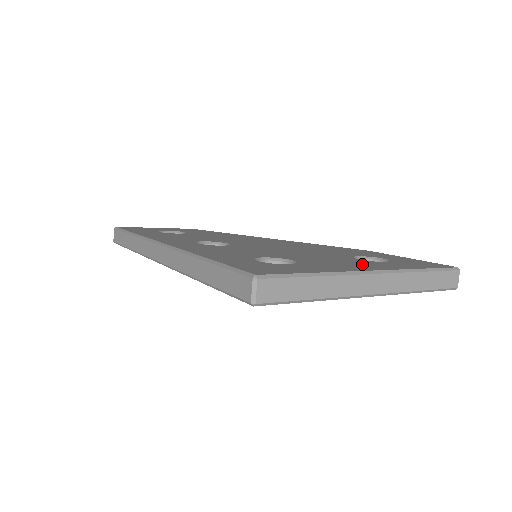
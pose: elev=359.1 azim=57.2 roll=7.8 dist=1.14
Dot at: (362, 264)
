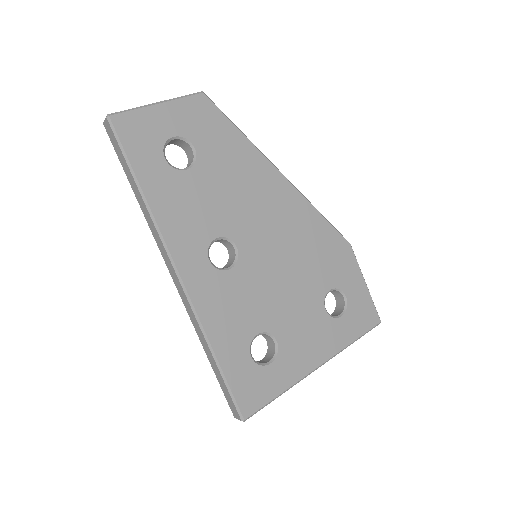
Dot at: (320, 339)
